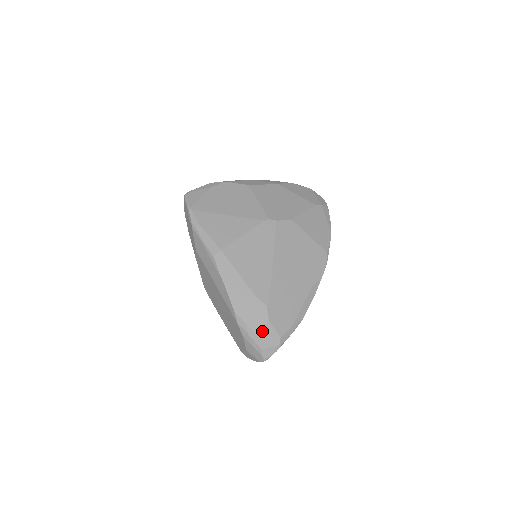
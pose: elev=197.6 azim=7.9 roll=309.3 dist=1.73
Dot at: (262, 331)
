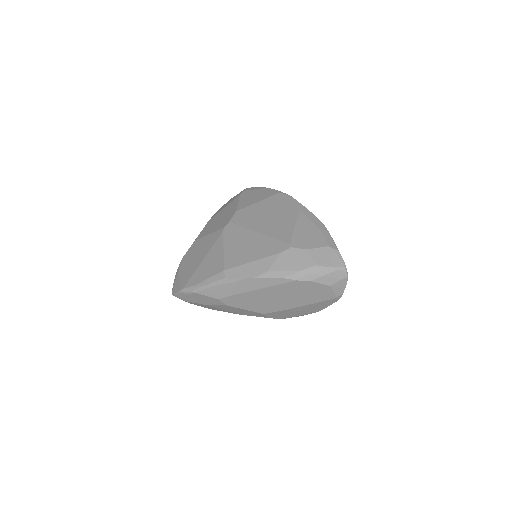
Dot at: (313, 260)
